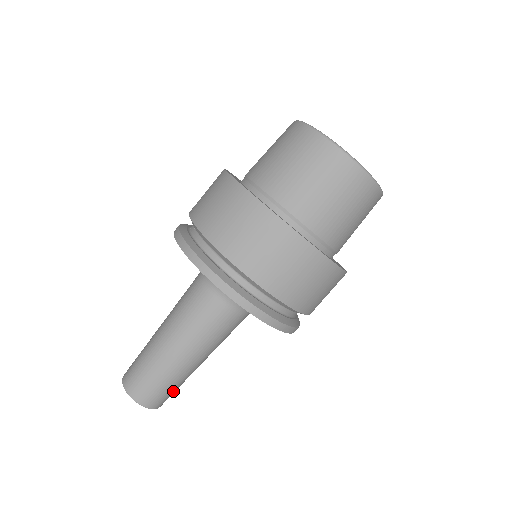
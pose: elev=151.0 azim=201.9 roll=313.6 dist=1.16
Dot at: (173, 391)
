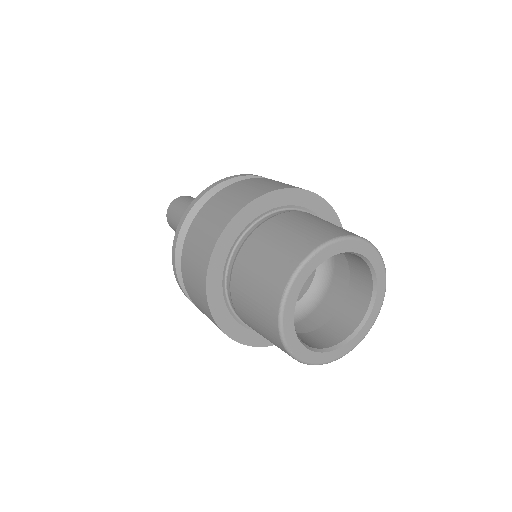
Dot at: occluded
